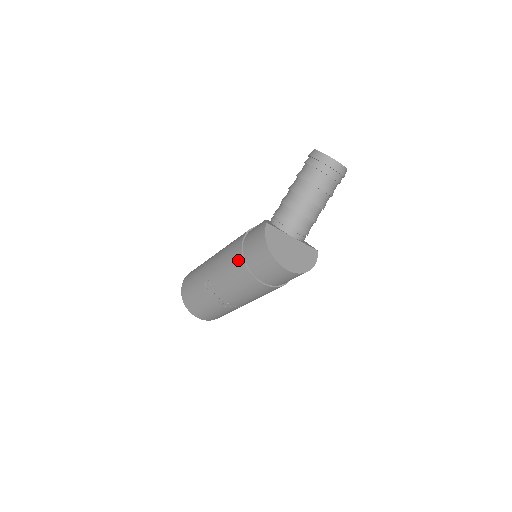
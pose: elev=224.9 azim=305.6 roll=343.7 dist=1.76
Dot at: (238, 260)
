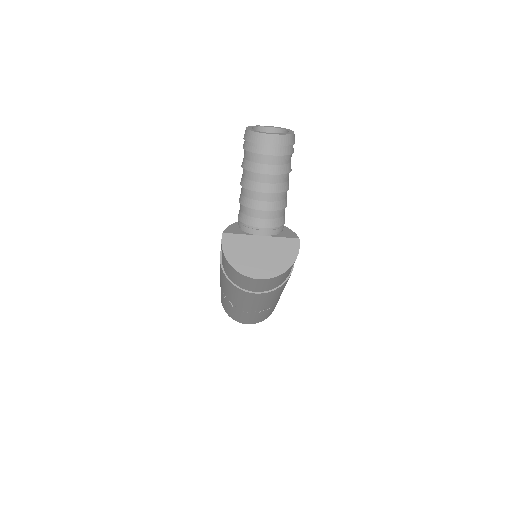
Dot at: (223, 275)
